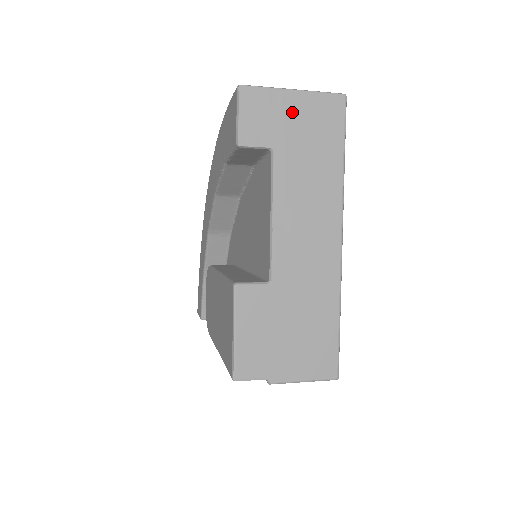
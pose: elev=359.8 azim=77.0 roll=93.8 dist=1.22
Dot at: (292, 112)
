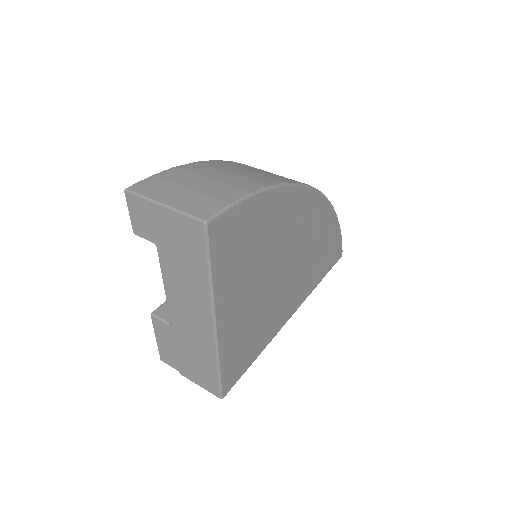
Dot at: (164, 223)
